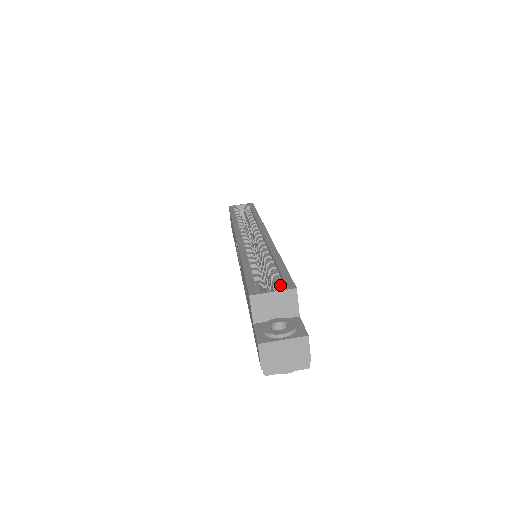
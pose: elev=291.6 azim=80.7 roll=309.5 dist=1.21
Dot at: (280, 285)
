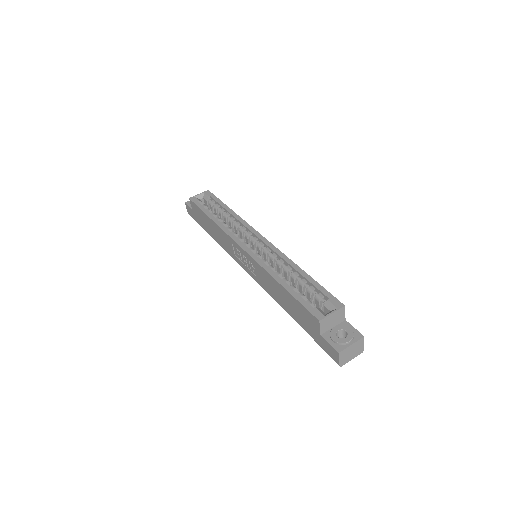
Dot at: (330, 304)
